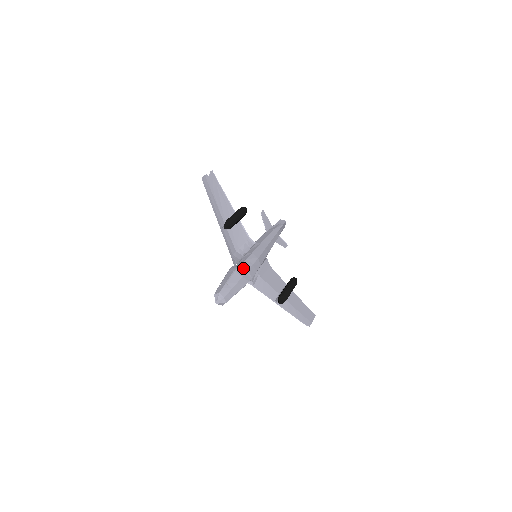
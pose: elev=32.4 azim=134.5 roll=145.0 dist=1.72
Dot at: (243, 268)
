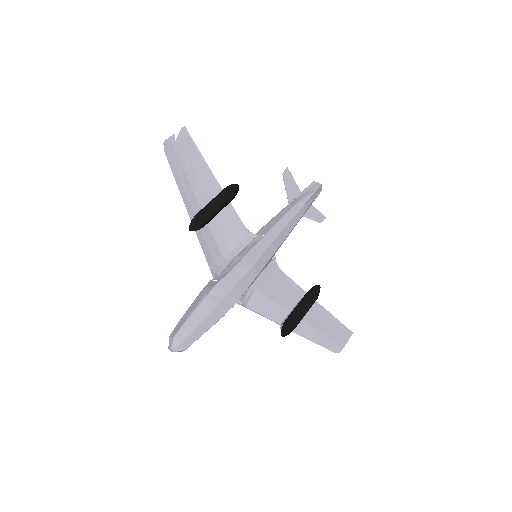
Dot at: (222, 288)
